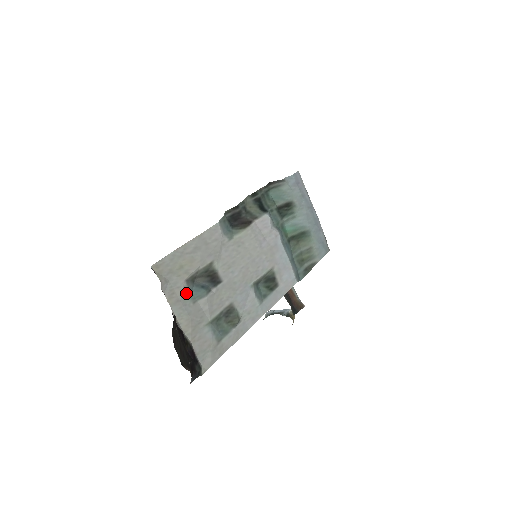
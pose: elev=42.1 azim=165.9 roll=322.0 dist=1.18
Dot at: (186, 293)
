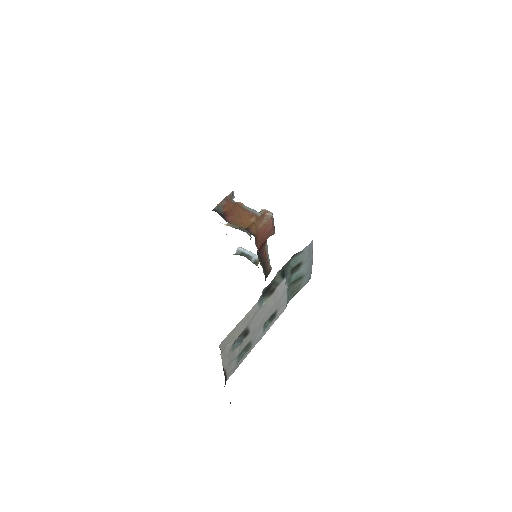
Dot at: (231, 349)
